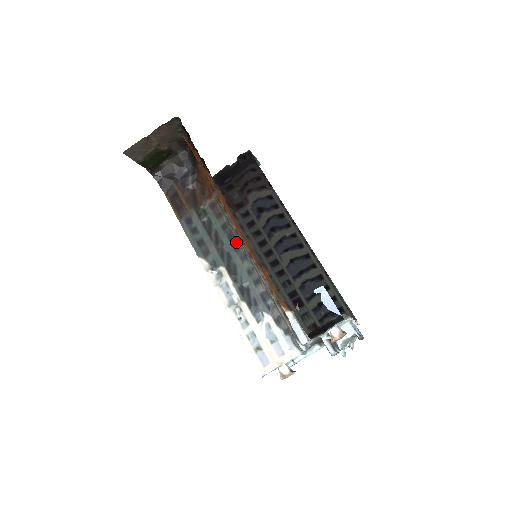
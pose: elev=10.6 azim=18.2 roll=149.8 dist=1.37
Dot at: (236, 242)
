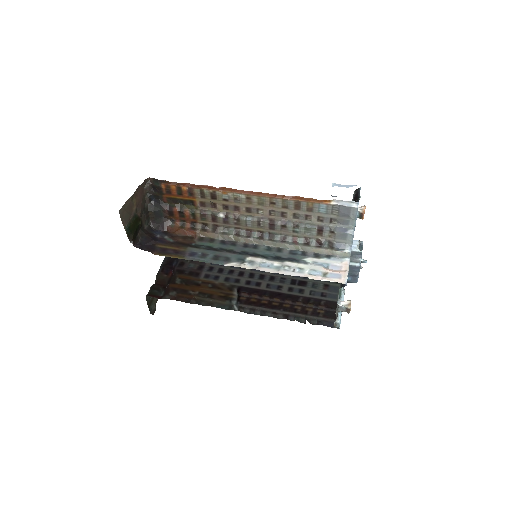
Dot at: (241, 243)
